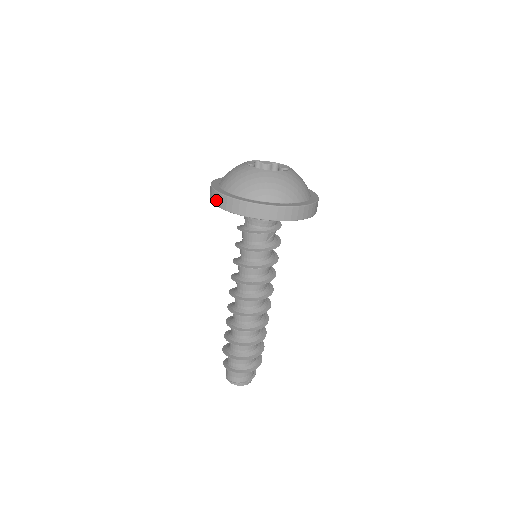
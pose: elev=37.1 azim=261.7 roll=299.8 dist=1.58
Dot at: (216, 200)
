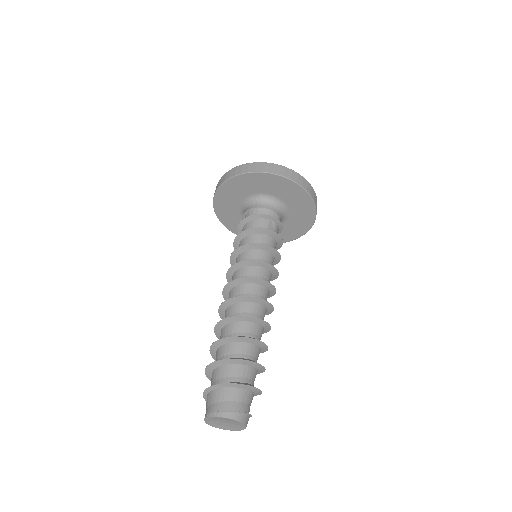
Dot at: (220, 182)
